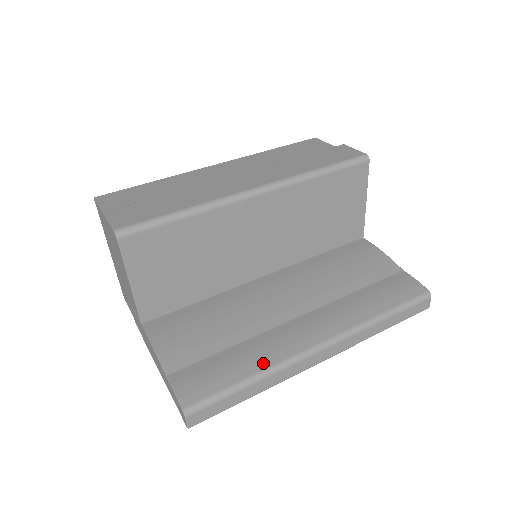
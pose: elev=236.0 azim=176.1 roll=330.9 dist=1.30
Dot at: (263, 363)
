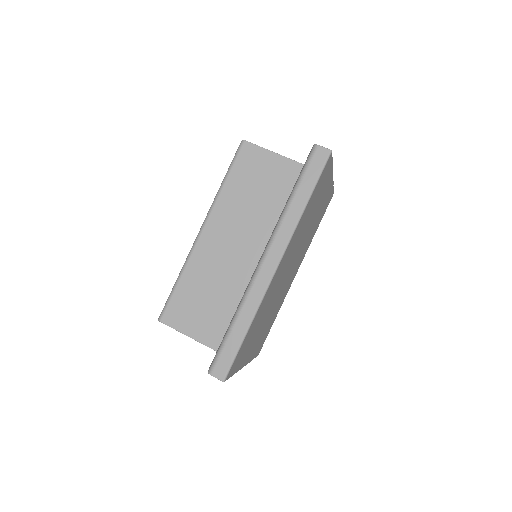
Dot at: (238, 306)
